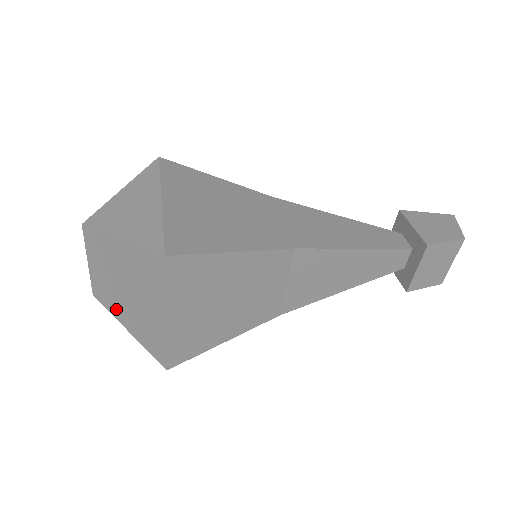
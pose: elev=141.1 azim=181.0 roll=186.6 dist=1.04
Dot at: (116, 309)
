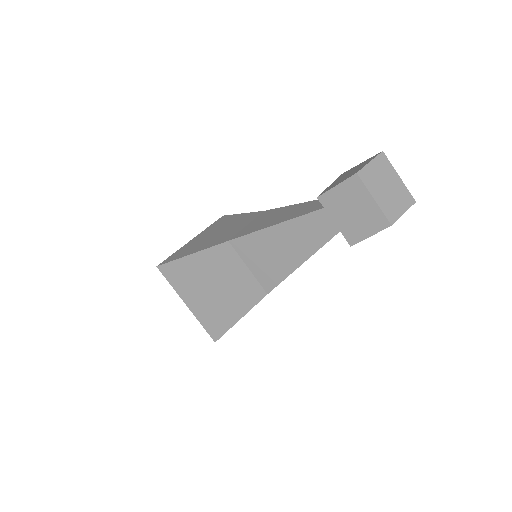
Dot at: occluded
